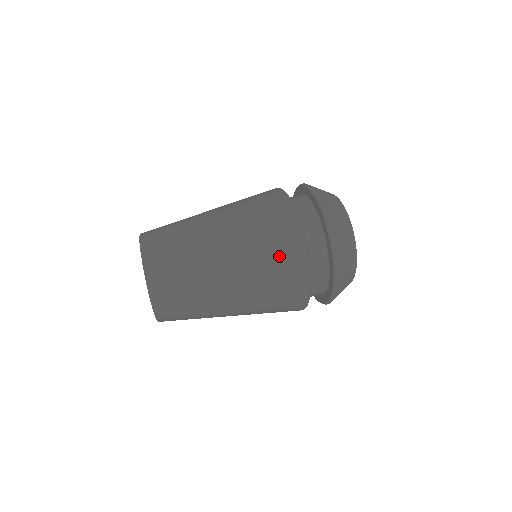
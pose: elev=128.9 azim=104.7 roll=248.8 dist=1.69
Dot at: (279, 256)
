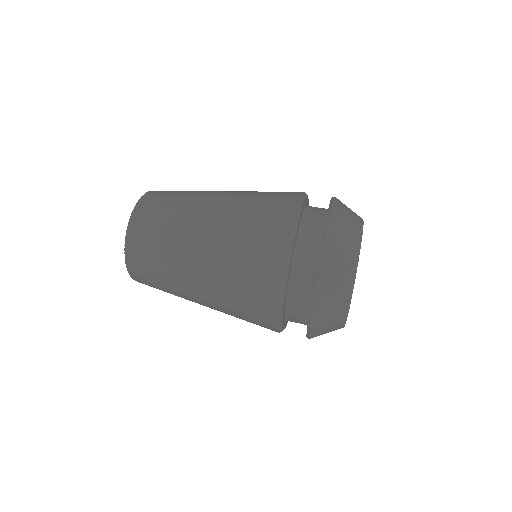
Dot at: (266, 213)
